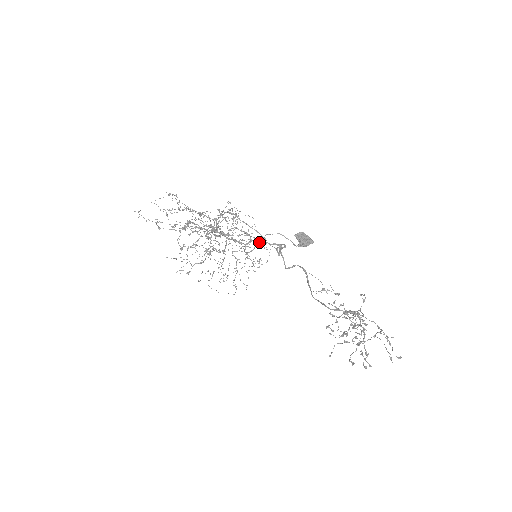
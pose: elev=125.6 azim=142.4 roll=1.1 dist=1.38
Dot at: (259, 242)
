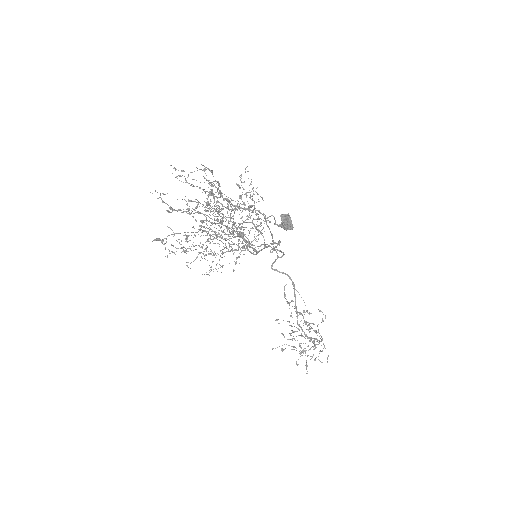
Dot at: occluded
